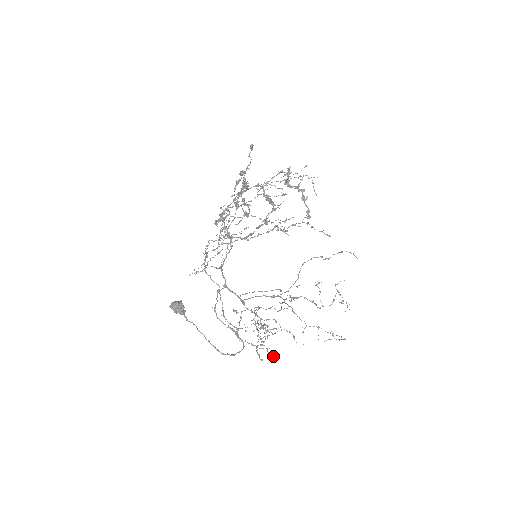
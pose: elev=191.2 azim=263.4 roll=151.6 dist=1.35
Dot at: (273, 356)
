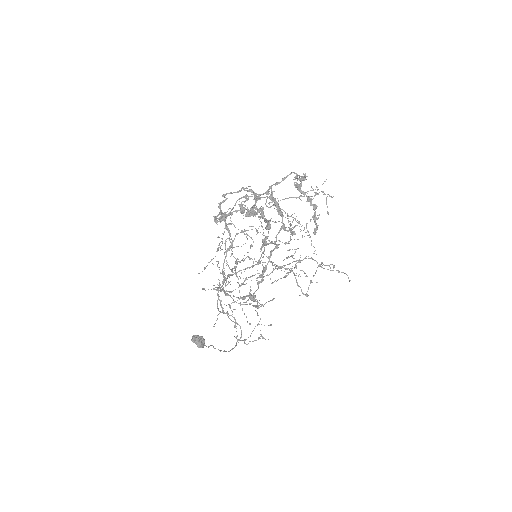
Dot at: occluded
